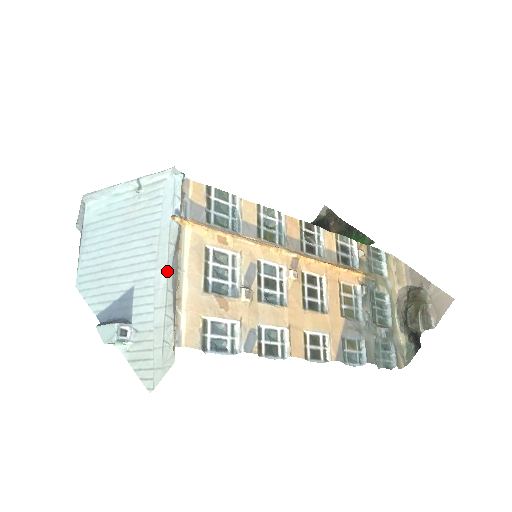
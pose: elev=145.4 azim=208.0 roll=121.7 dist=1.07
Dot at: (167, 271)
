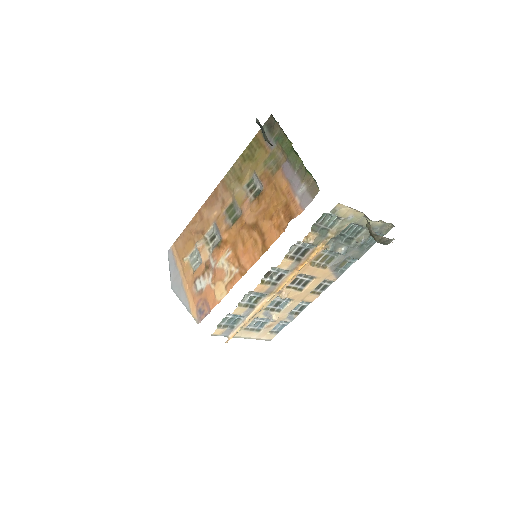
Dot at: occluded
